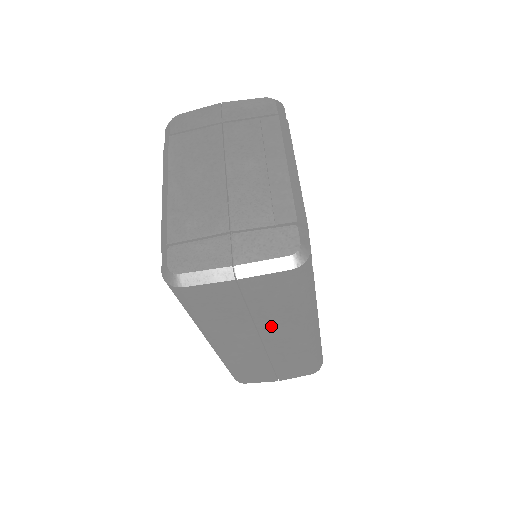
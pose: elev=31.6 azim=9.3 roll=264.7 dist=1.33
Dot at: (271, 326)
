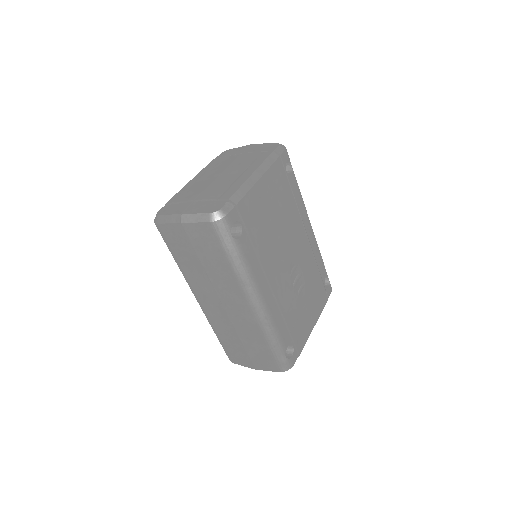
Dot at: (220, 284)
